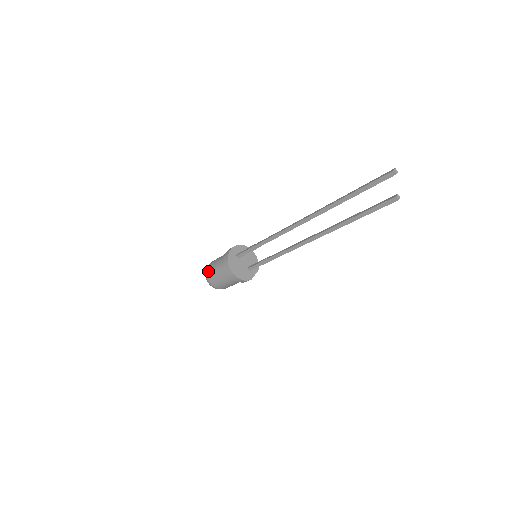
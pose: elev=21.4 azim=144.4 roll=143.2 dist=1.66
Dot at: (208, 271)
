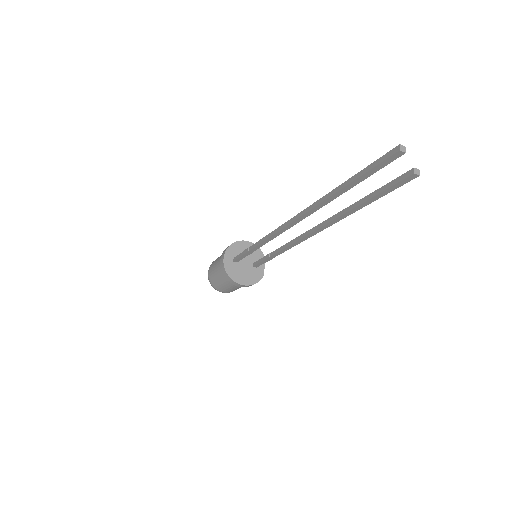
Dot at: (211, 282)
